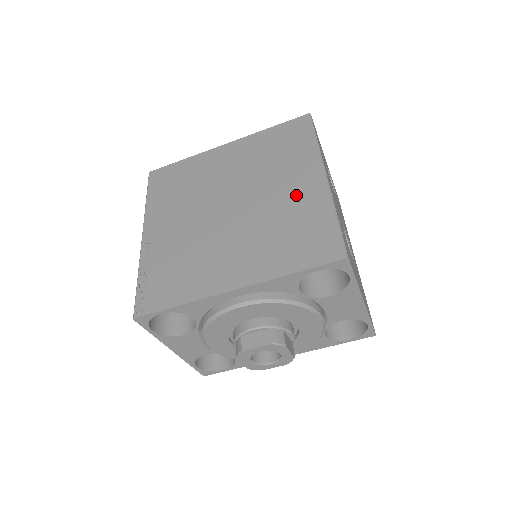
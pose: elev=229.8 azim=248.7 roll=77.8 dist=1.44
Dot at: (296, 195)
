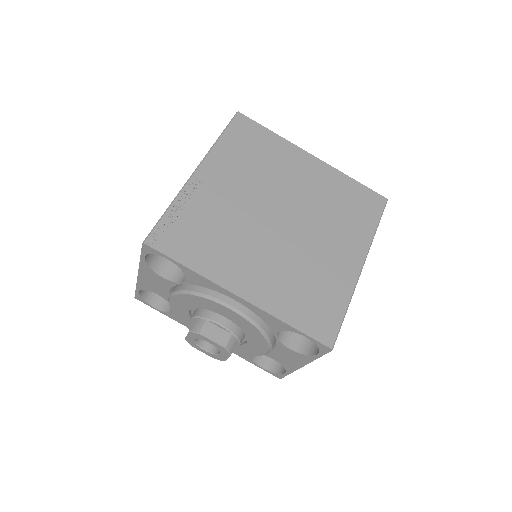
Dot at: (333, 261)
